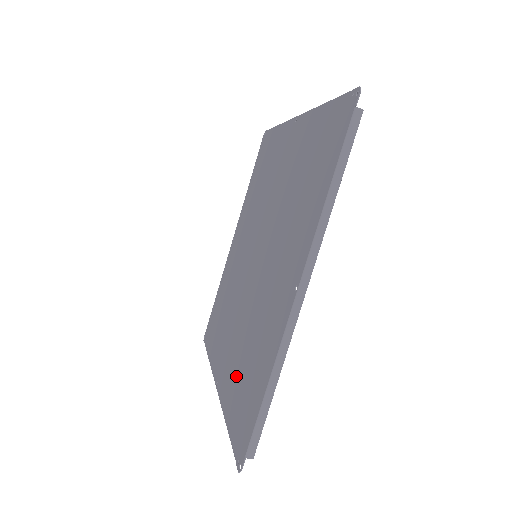
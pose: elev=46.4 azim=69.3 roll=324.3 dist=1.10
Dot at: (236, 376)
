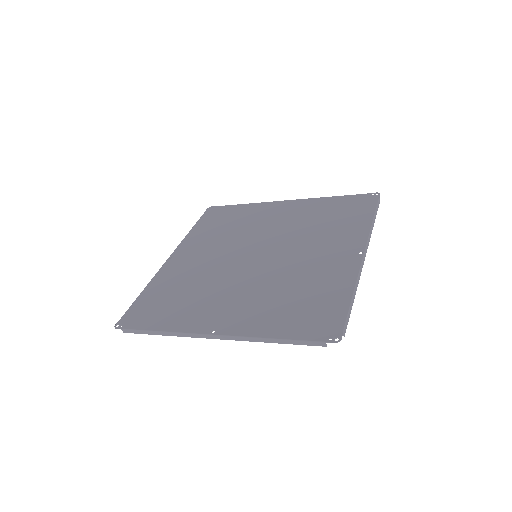
Dot at: (274, 310)
